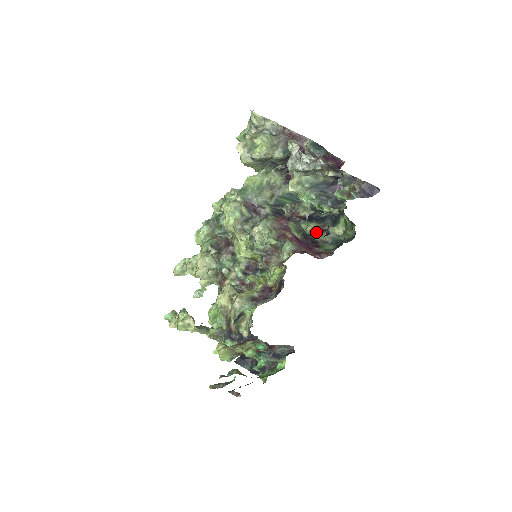
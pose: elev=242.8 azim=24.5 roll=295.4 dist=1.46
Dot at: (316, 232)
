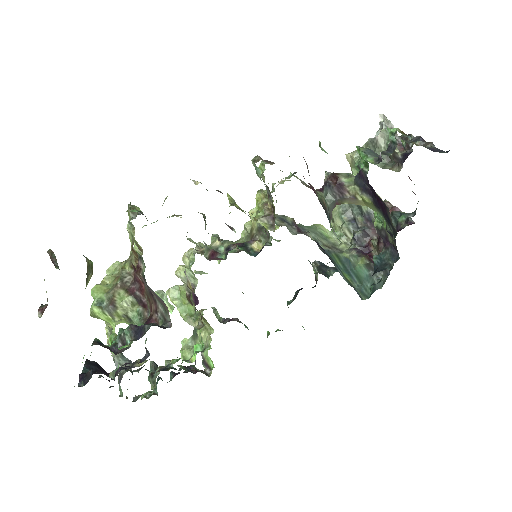
Dot at: occluded
